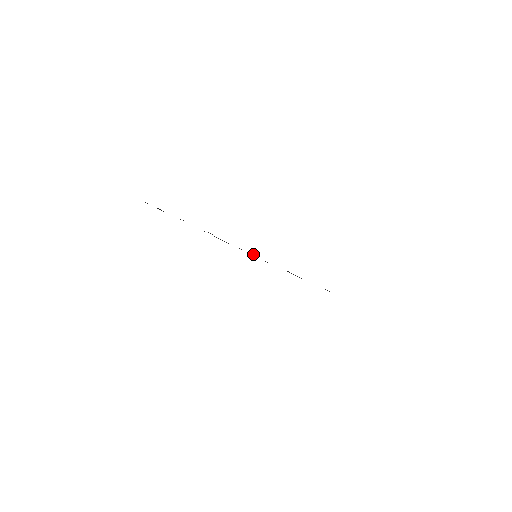
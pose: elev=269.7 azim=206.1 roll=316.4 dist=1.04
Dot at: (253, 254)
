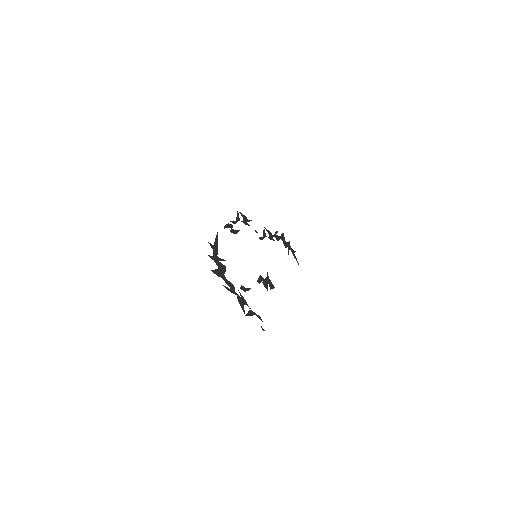
Dot at: (257, 232)
